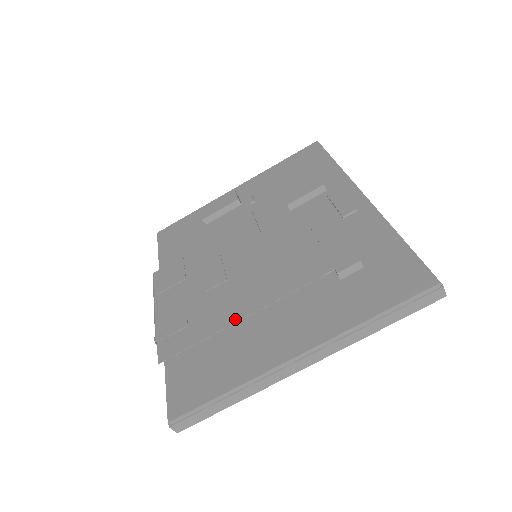
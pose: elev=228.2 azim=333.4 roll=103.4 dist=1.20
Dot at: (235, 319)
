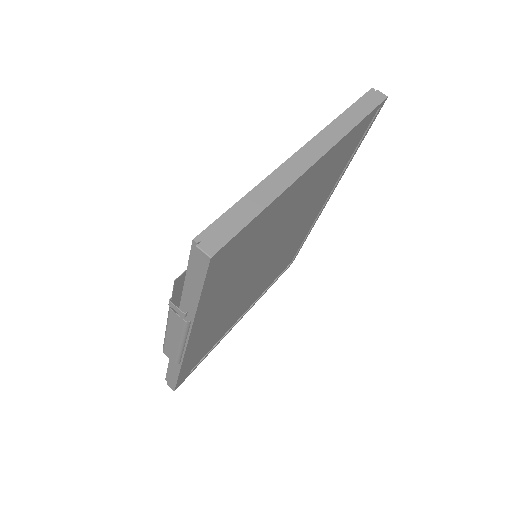
Dot at: occluded
